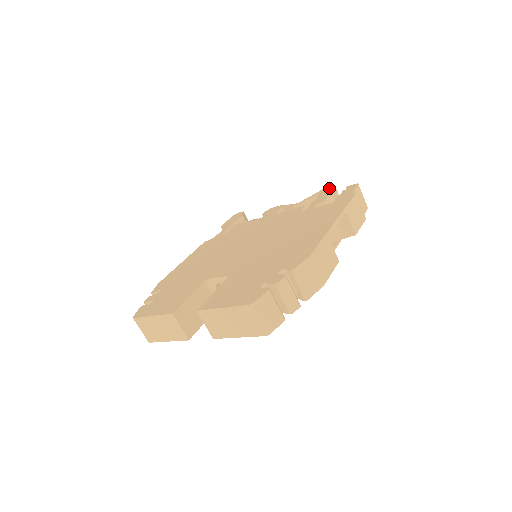
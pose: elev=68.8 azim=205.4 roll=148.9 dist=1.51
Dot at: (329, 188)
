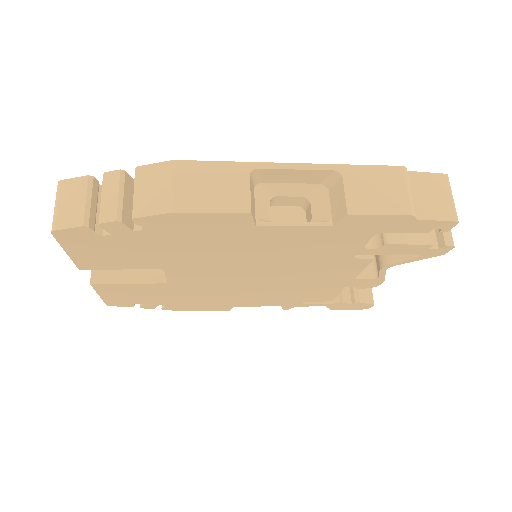
Dot at: occluded
